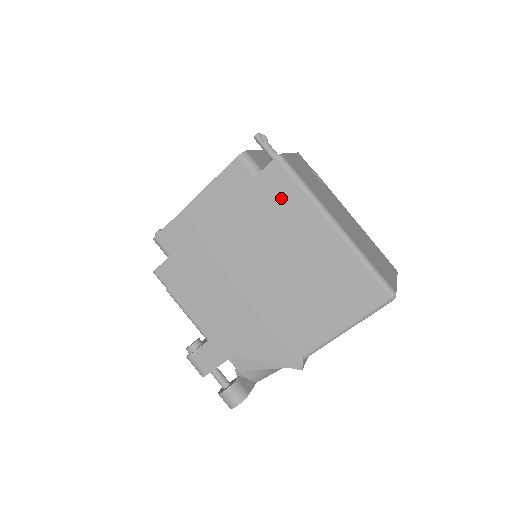
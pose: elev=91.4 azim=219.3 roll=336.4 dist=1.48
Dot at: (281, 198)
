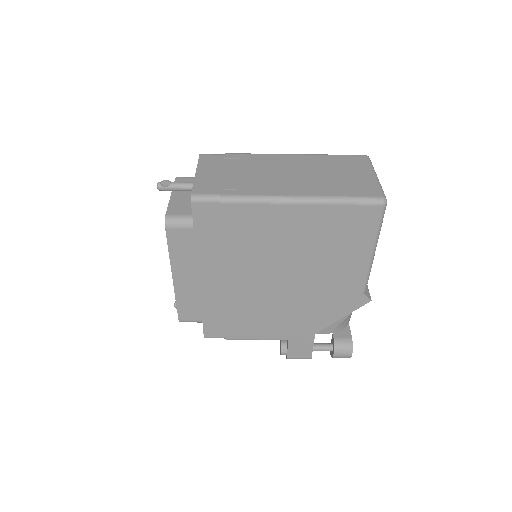
Dot at: (228, 223)
